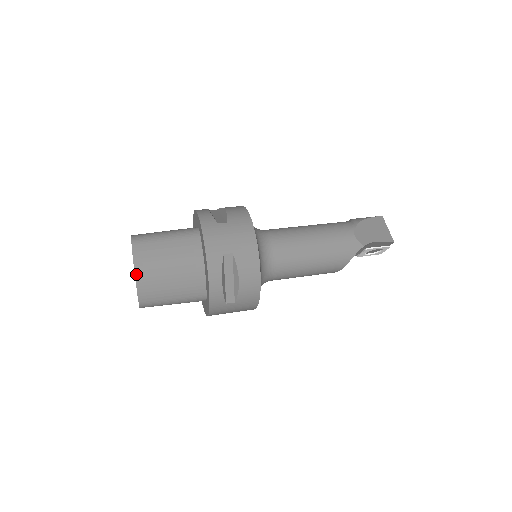
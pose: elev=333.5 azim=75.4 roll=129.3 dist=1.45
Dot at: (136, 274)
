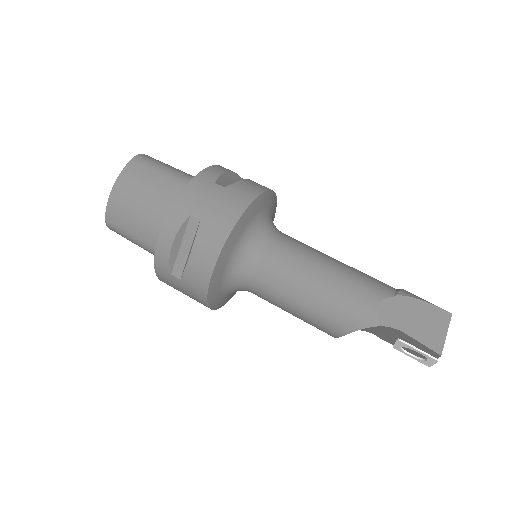
Dot at: (114, 188)
